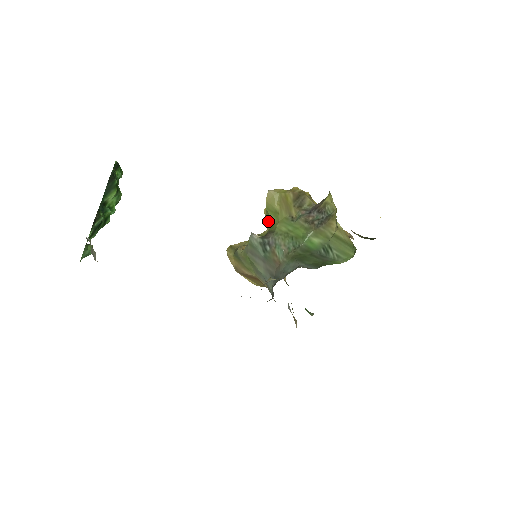
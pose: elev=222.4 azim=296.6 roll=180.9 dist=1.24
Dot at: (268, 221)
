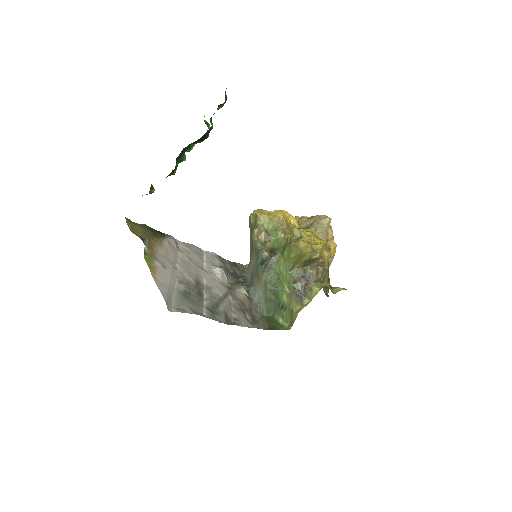
Dot at: (288, 237)
